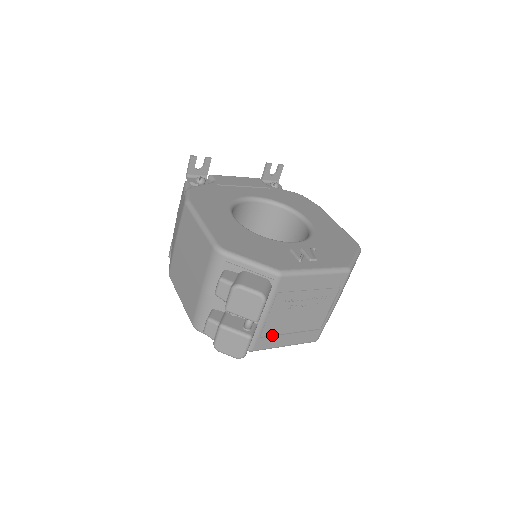
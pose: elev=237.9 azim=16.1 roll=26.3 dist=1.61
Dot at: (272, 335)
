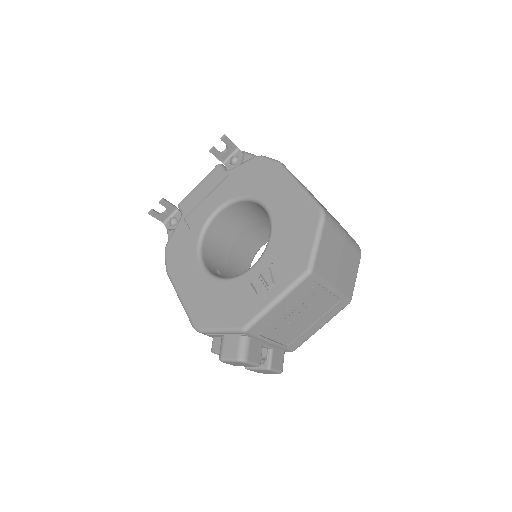
Dot at: (298, 337)
